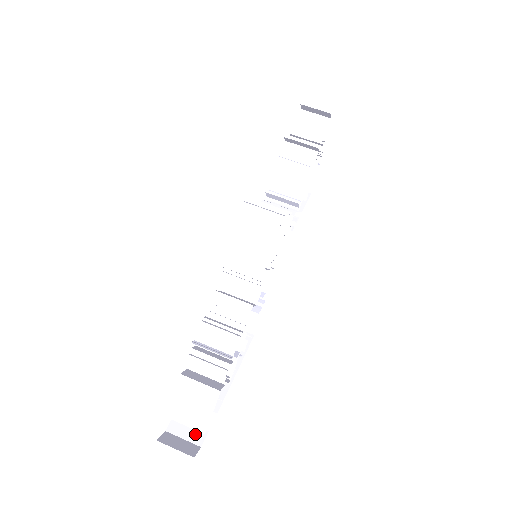
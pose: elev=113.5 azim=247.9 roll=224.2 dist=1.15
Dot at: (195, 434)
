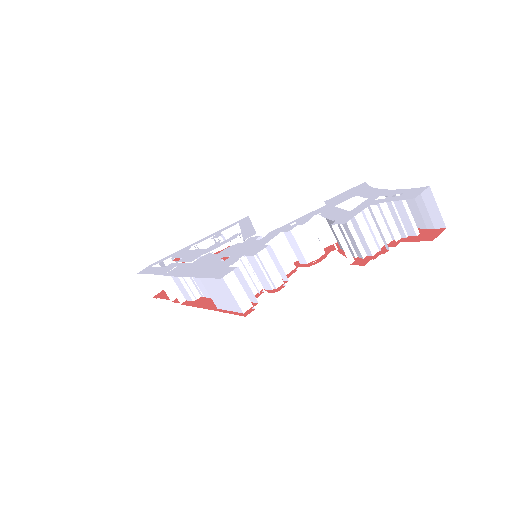
Dot at: occluded
